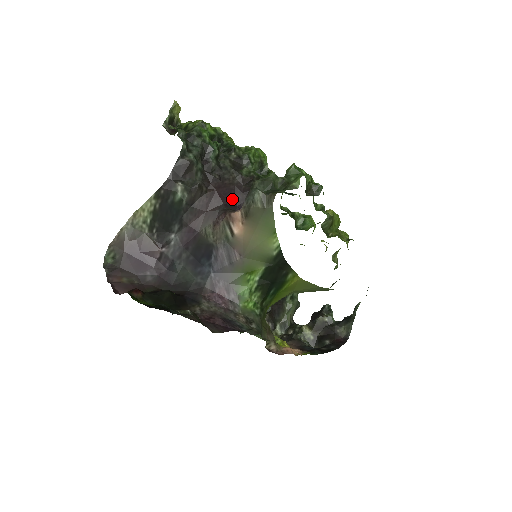
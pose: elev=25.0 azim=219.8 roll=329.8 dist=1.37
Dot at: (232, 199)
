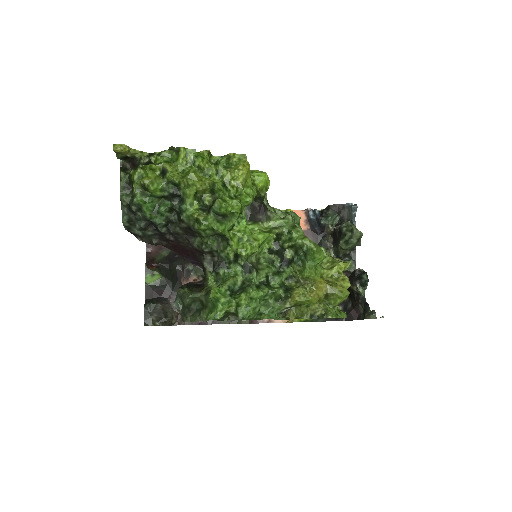
Dot at: (191, 256)
